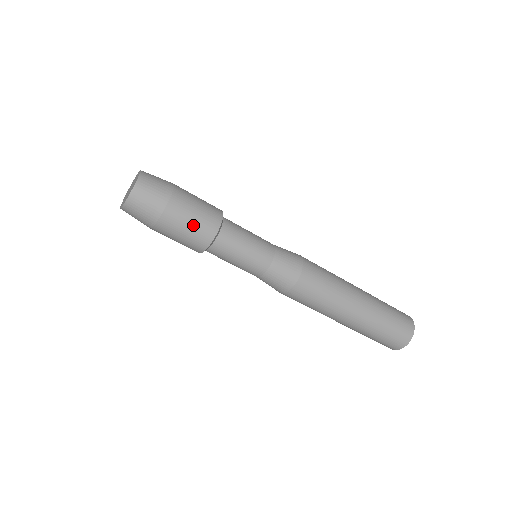
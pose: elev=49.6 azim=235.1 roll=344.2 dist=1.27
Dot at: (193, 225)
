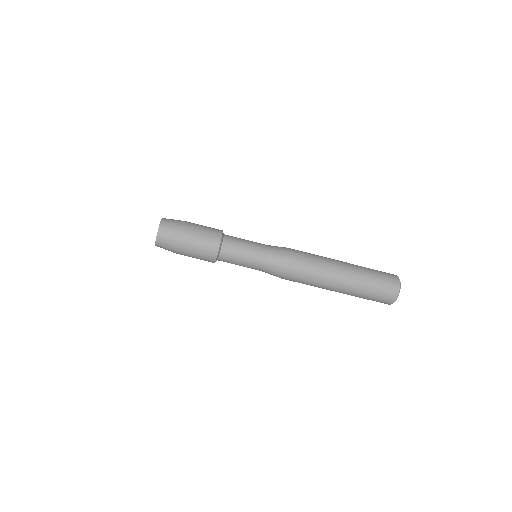
Dot at: (203, 242)
